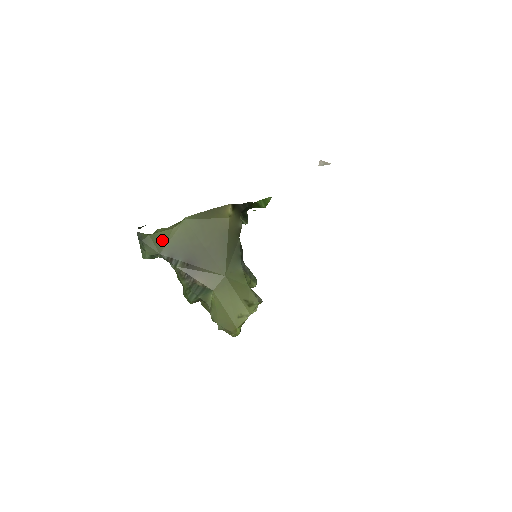
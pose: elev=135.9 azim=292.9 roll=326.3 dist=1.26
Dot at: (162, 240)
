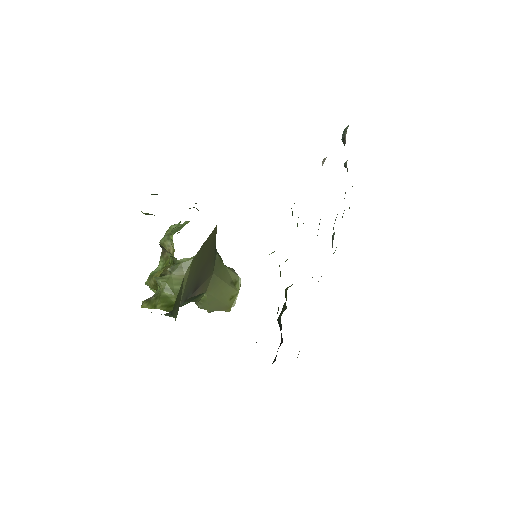
Dot at: (180, 294)
